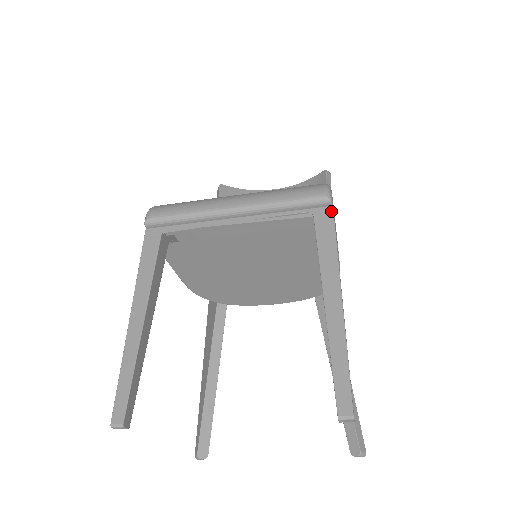
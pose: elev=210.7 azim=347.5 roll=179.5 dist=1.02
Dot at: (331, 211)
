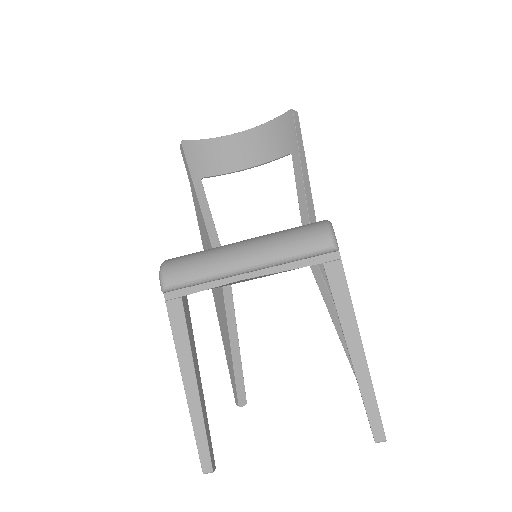
Dot at: (338, 257)
